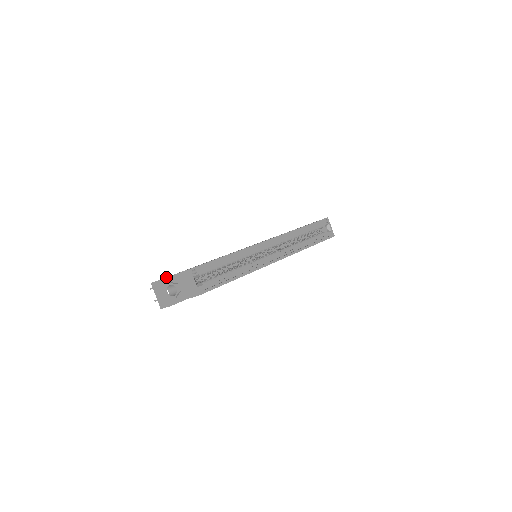
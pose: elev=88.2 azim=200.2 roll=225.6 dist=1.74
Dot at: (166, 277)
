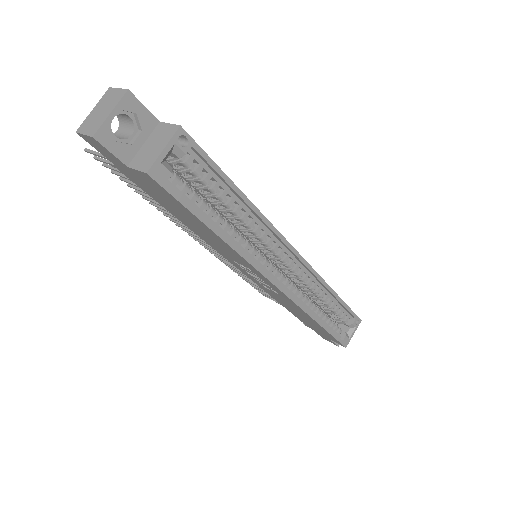
Dot at: occluded
